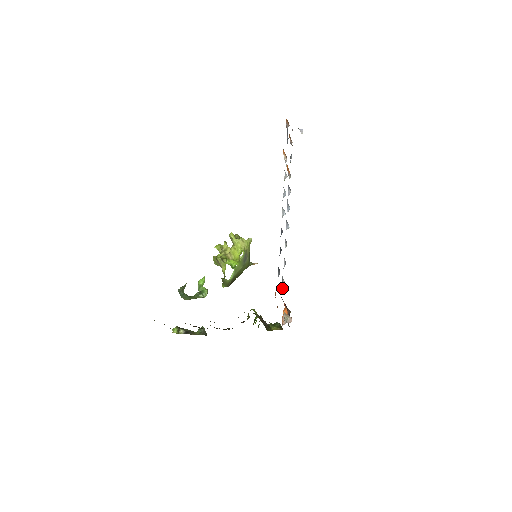
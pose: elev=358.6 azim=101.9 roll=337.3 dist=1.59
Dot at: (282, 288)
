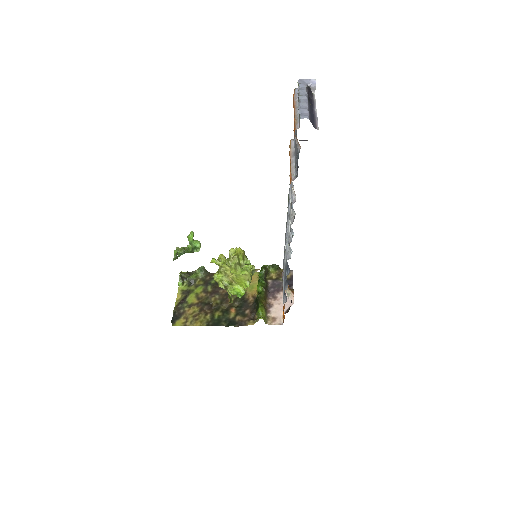
Dot at: (283, 271)
